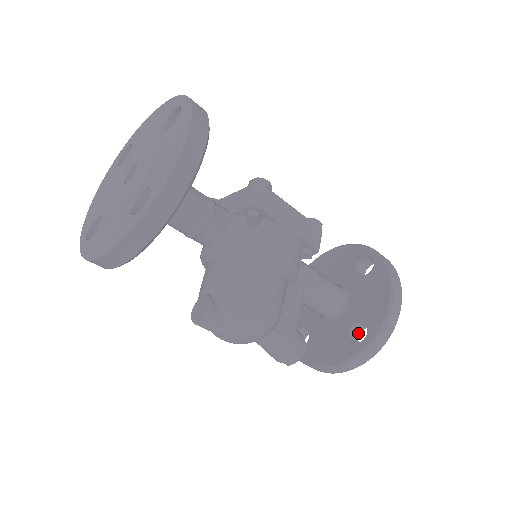
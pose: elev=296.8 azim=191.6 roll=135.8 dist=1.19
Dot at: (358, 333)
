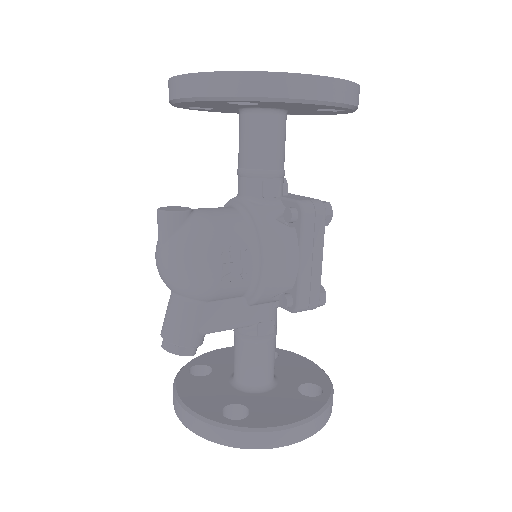
Dot at: (235, 419)
